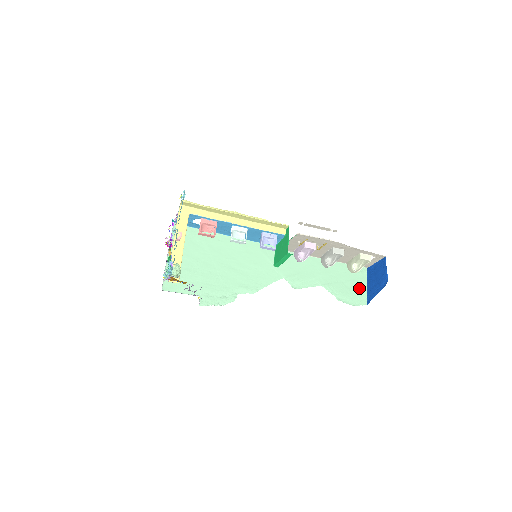
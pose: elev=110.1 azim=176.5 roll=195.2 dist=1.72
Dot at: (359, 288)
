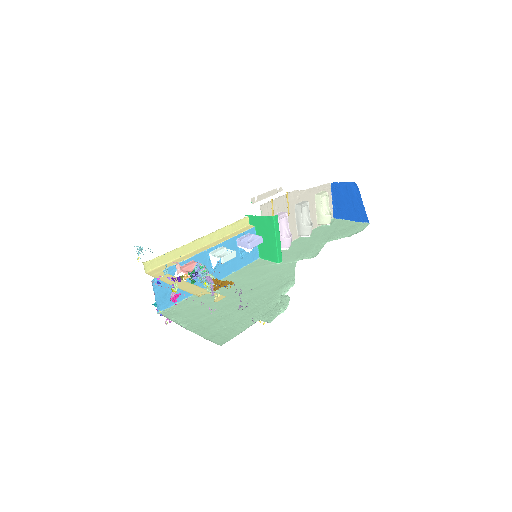
Dot at: (349, 225)
